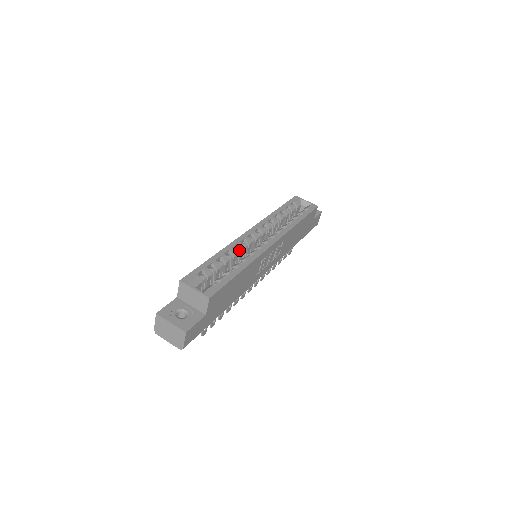
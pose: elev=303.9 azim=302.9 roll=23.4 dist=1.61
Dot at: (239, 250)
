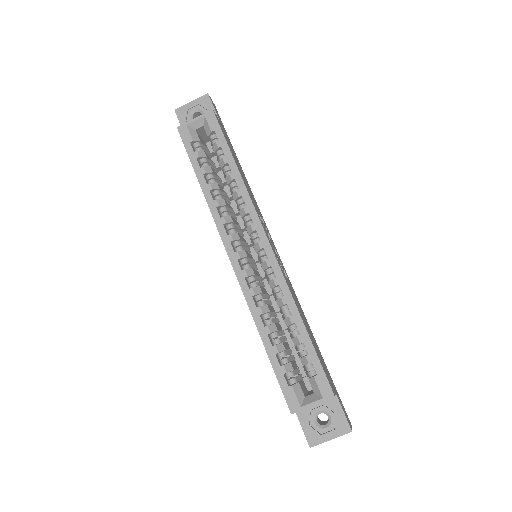
Dot at: (259, 296)
